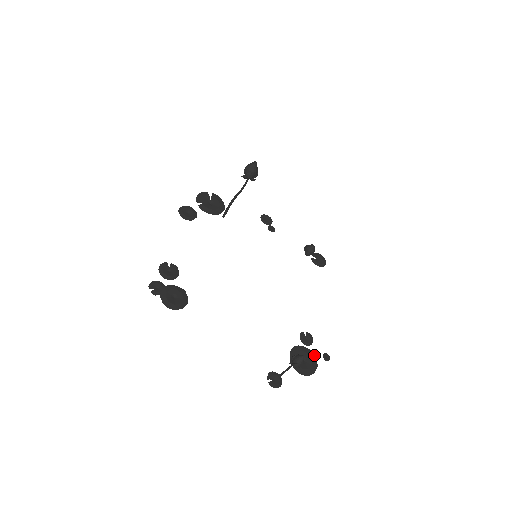
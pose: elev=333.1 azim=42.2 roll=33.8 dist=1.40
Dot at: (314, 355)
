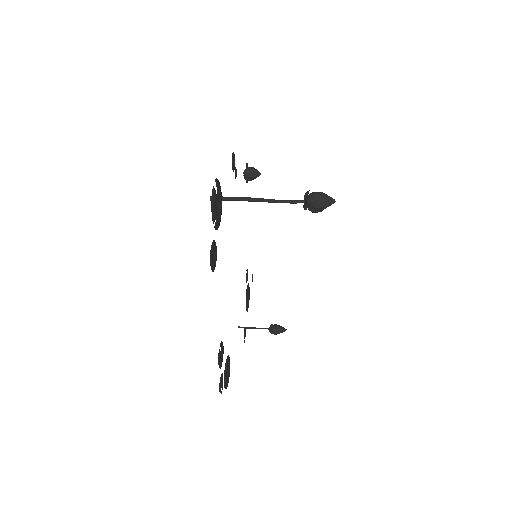
Dot at: occluded
